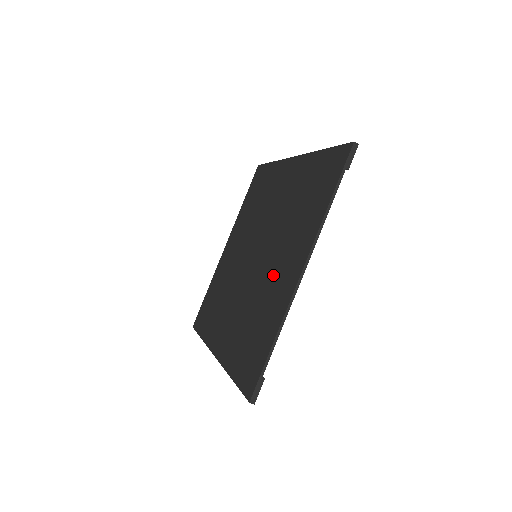
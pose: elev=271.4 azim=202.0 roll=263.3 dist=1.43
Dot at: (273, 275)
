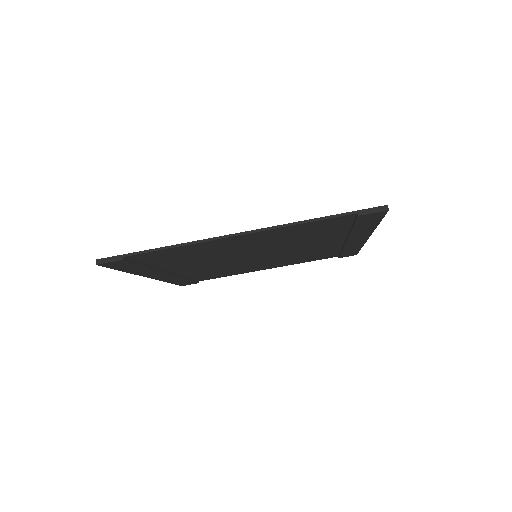
Dot at: occluded
